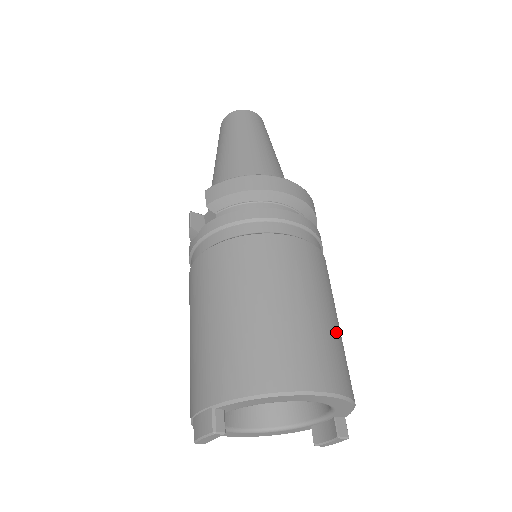
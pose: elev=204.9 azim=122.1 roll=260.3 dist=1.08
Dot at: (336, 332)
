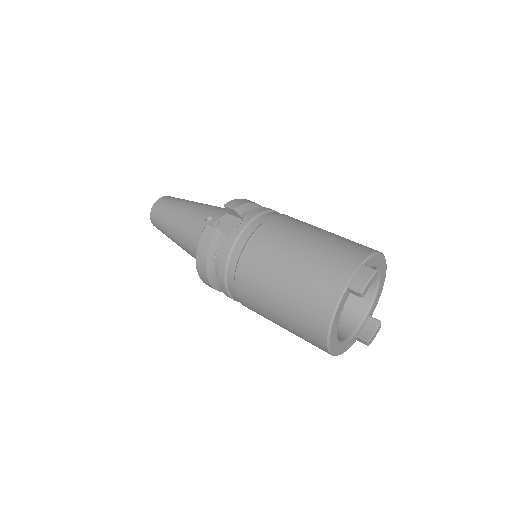
Dot at: occluded
